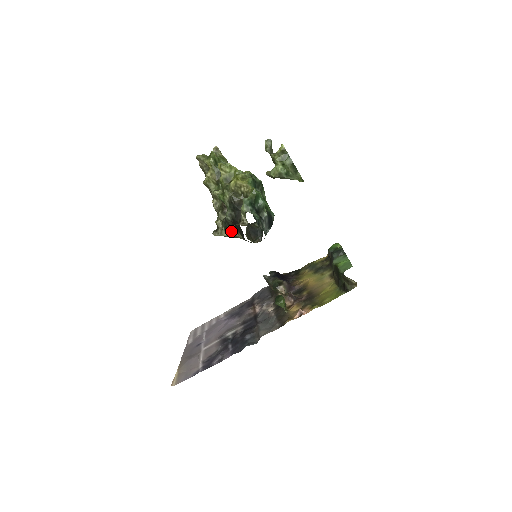
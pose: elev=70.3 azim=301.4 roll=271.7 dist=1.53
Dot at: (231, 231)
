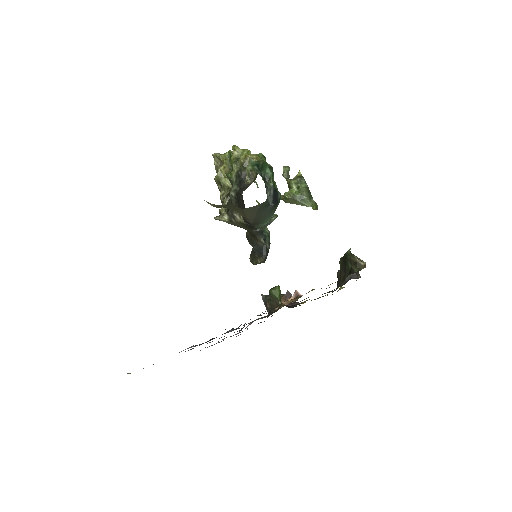
Dot at: (233, 213)
